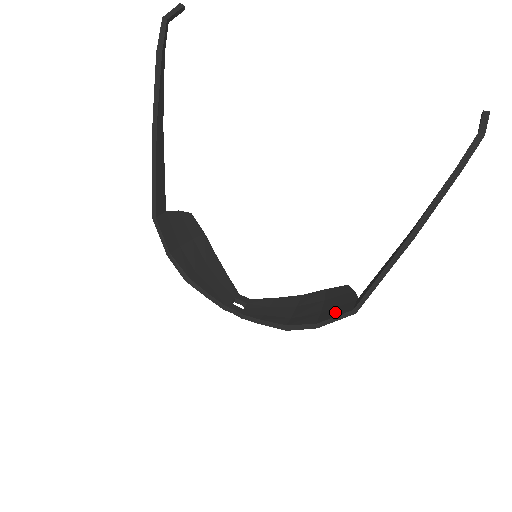
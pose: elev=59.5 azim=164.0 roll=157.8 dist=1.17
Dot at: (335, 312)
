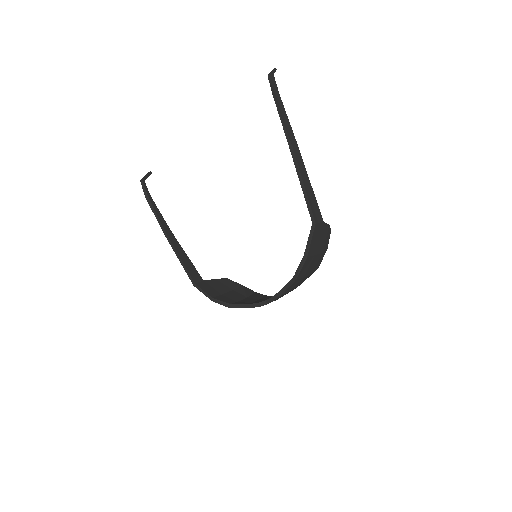
Dot at: occluded
